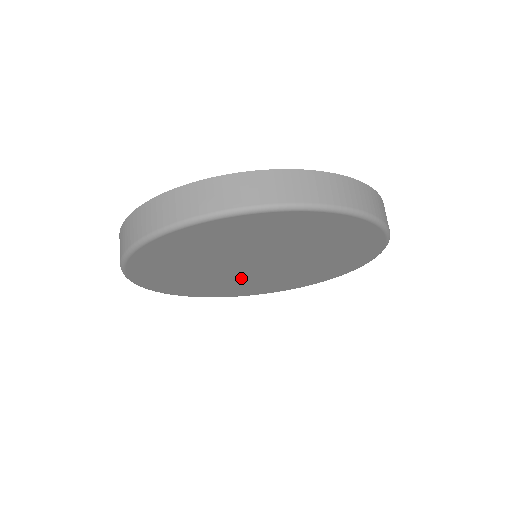
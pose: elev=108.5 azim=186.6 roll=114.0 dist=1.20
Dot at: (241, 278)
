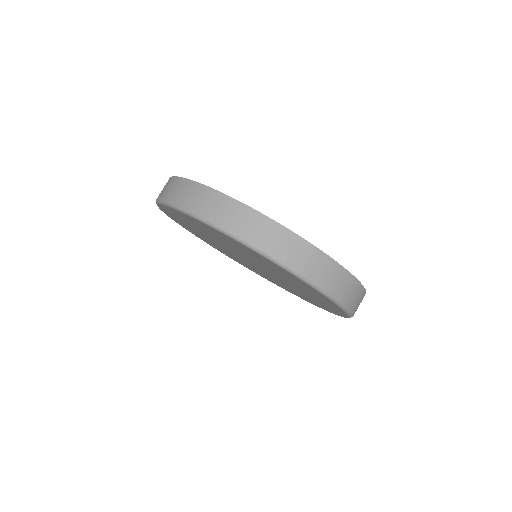
Dot at: (234, 255)
